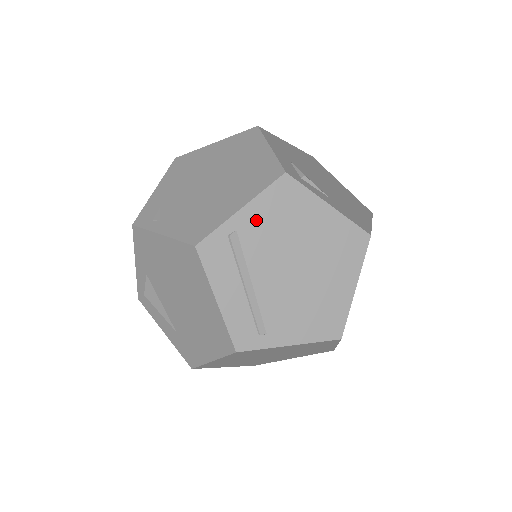
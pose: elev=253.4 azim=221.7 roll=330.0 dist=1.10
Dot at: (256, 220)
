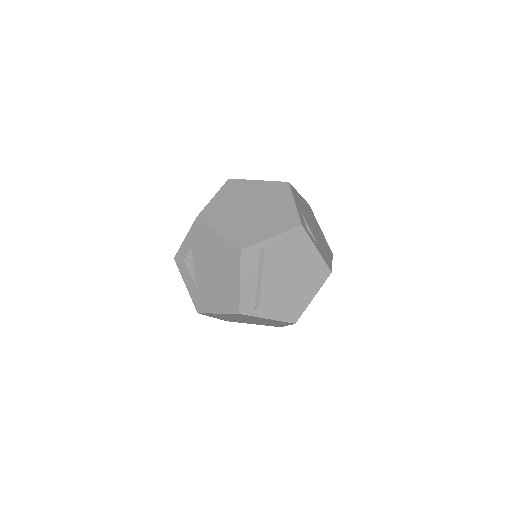
Dot at: (277, 246)
